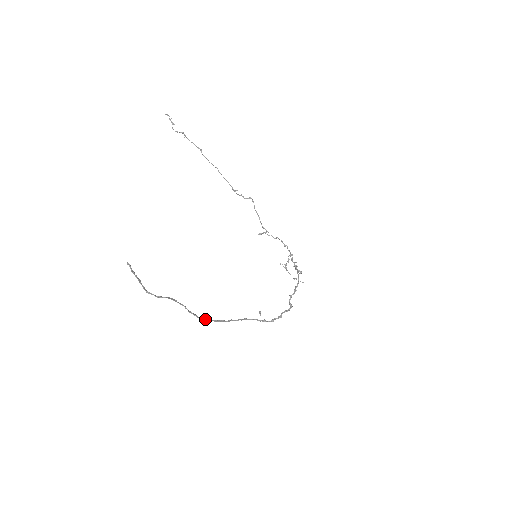
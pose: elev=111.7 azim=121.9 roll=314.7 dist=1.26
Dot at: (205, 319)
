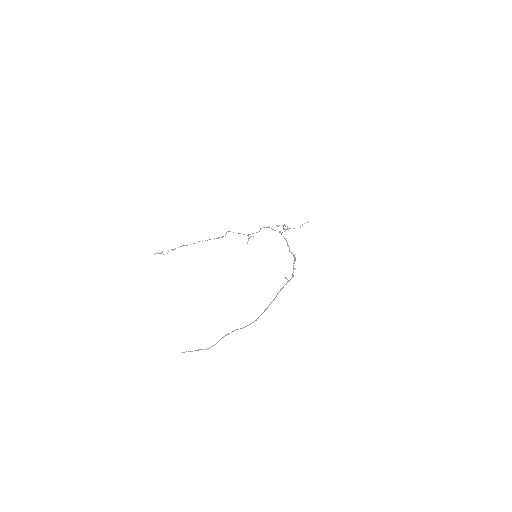
Dot at: occluded
